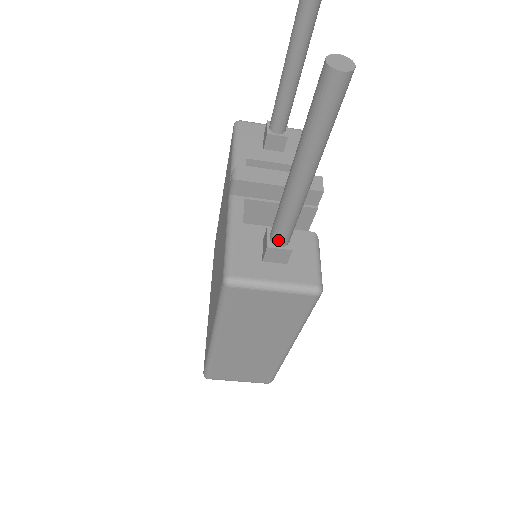
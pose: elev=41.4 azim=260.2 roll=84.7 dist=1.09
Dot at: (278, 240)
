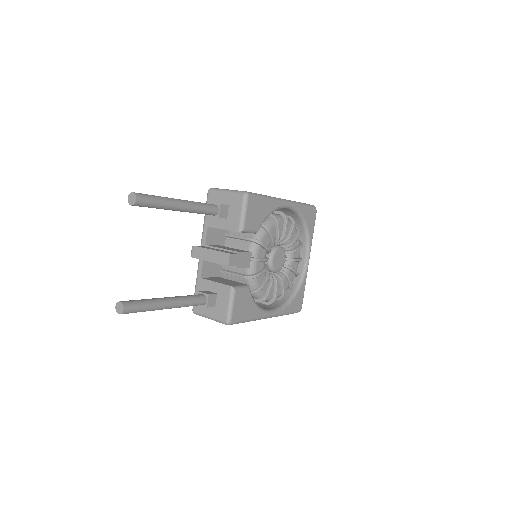
Dot at: occluded
